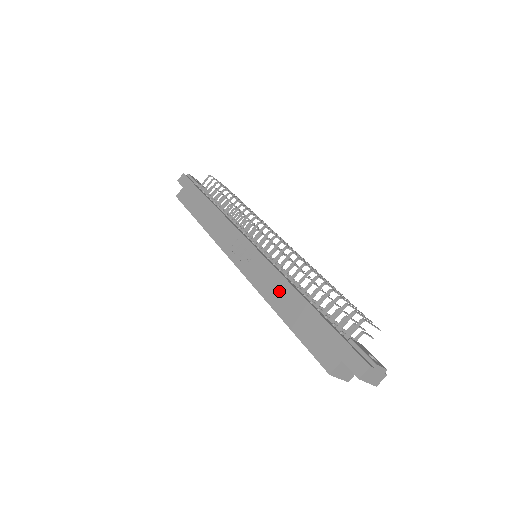
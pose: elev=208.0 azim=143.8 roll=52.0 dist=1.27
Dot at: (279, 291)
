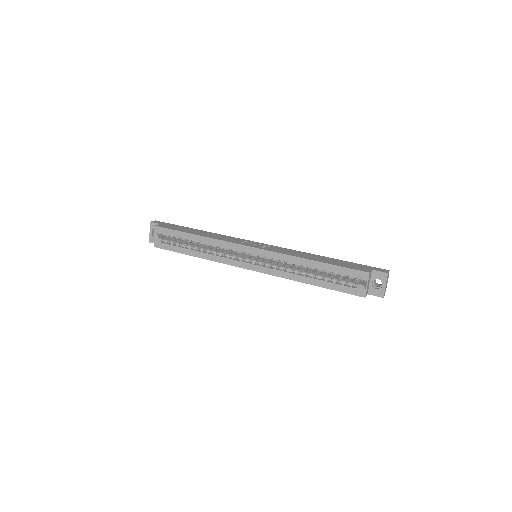
Dot at: (303, 254)
